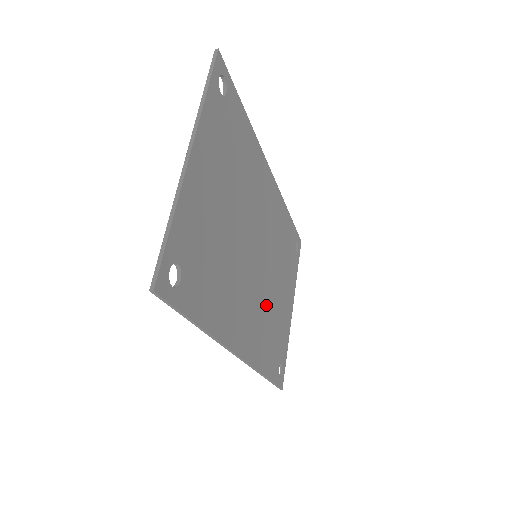
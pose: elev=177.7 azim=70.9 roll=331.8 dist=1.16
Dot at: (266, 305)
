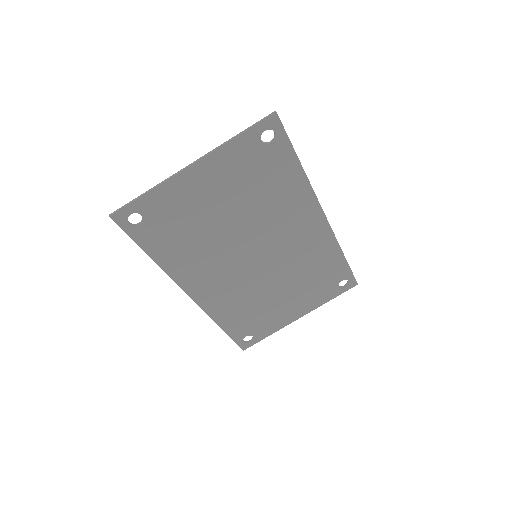
Dot at: (251, 291)
